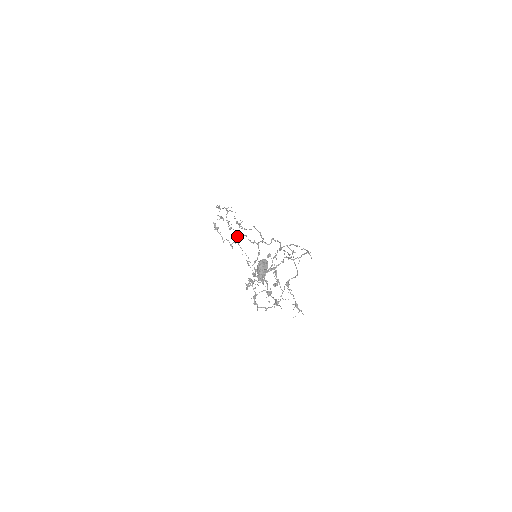
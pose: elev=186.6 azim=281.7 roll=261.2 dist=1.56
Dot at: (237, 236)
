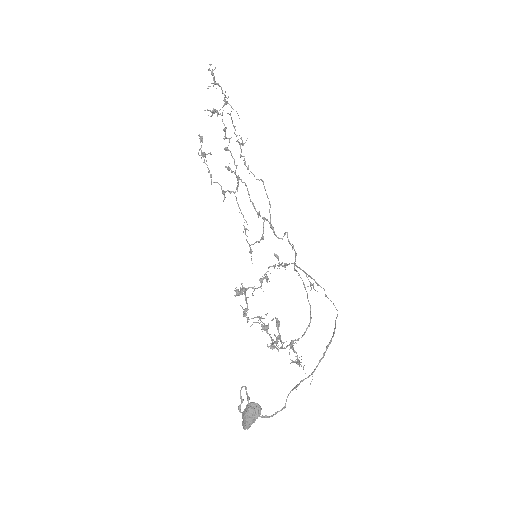
Dot at: (235, 171)
